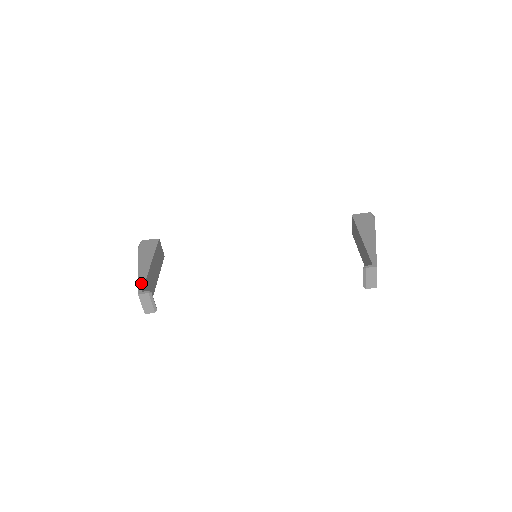
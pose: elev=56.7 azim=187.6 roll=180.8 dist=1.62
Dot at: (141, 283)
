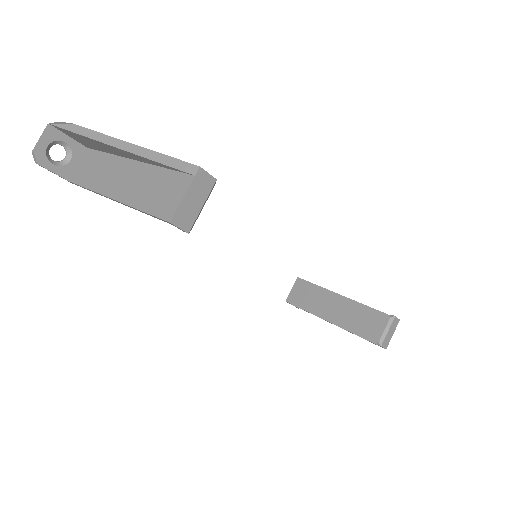
Dot at: (175, 159)
